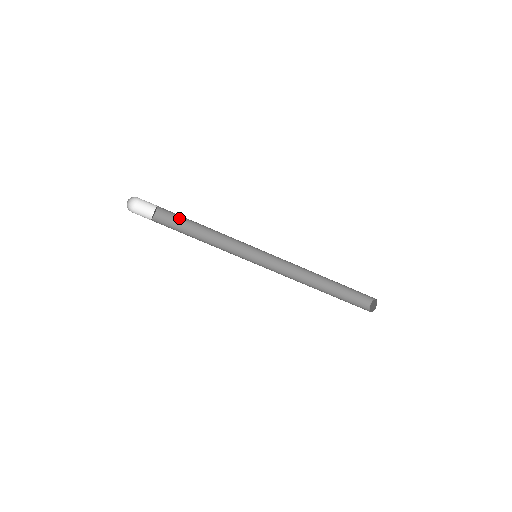
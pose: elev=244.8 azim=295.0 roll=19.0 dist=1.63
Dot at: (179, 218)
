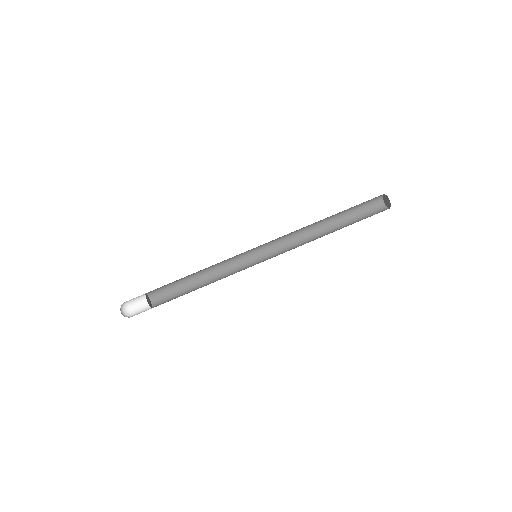
Dot at: (172, 289)
